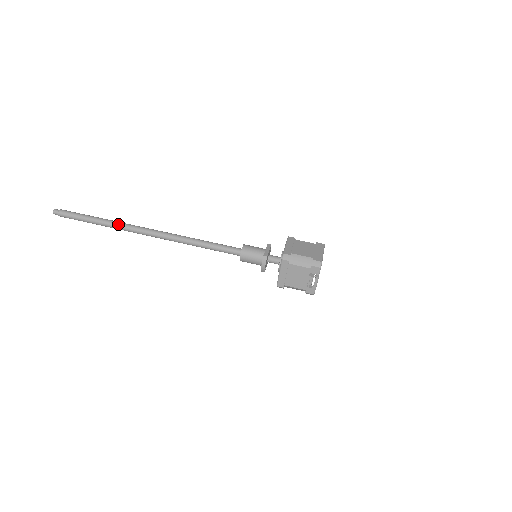
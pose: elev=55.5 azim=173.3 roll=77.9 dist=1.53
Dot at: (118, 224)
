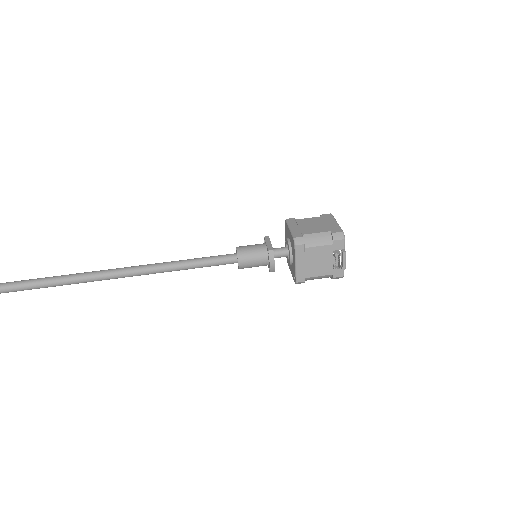
Dot at: (61, 278)
